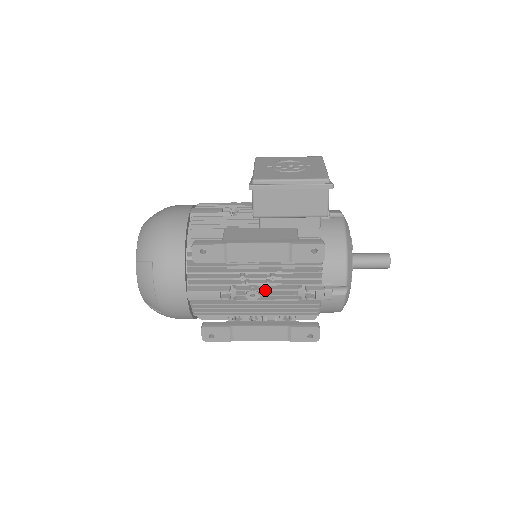
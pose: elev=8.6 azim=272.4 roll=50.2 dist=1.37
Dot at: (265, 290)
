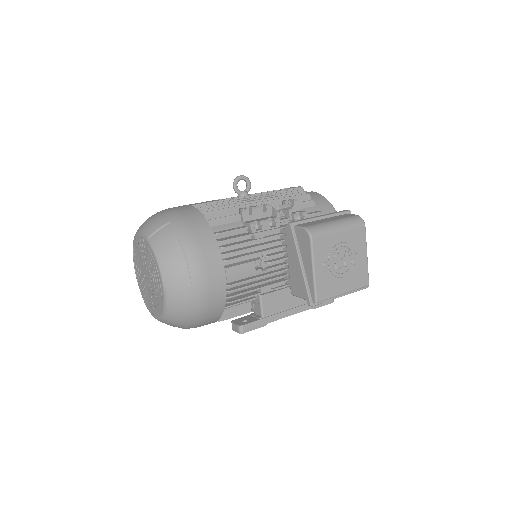
Dot at: occluded
